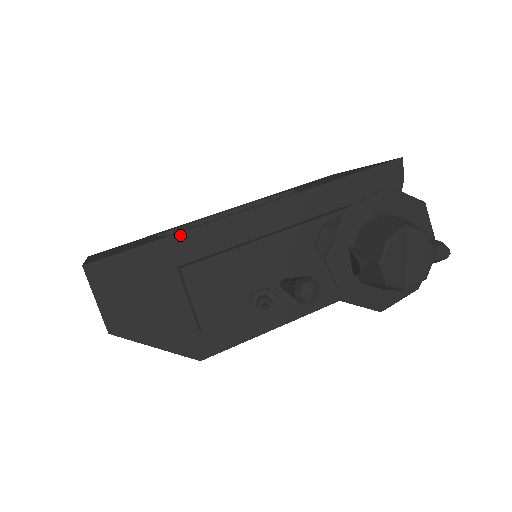
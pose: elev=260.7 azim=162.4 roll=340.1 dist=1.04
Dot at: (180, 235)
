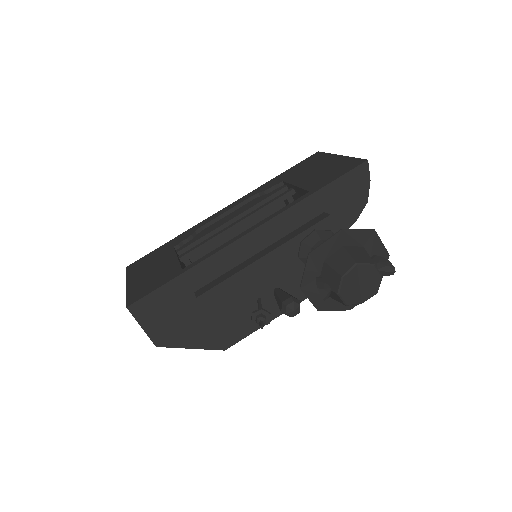
Dot at: (192, 269)
